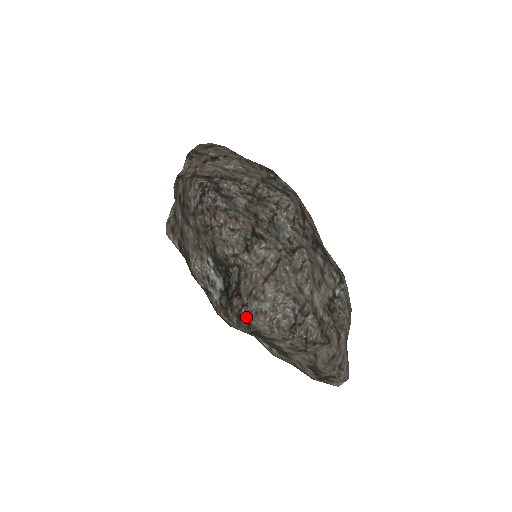
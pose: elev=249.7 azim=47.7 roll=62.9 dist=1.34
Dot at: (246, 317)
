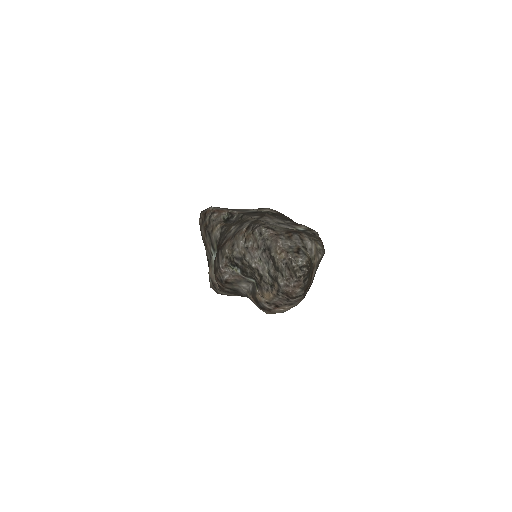
Dot at: (220, 250)
